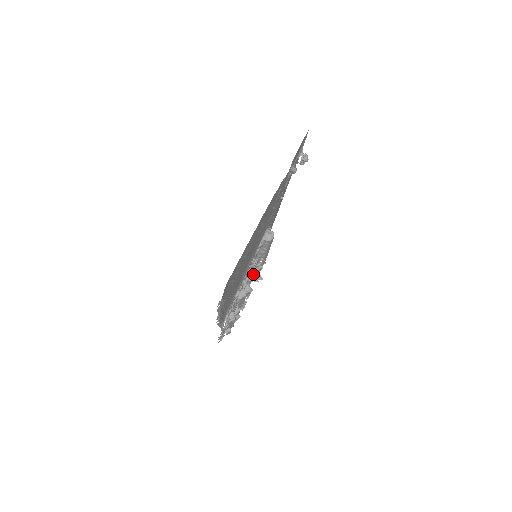
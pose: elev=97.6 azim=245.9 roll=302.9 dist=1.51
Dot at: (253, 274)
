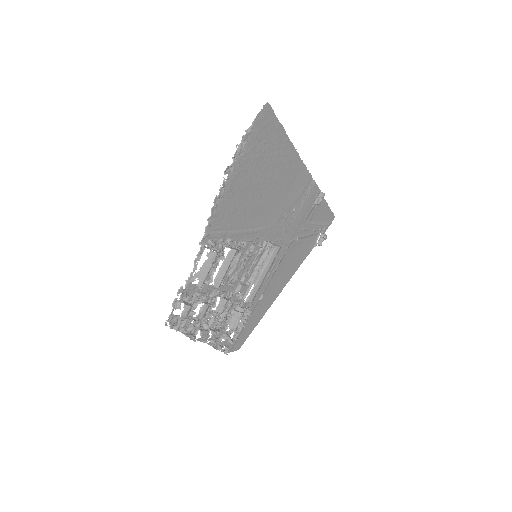
Dot at: (229, 323)
